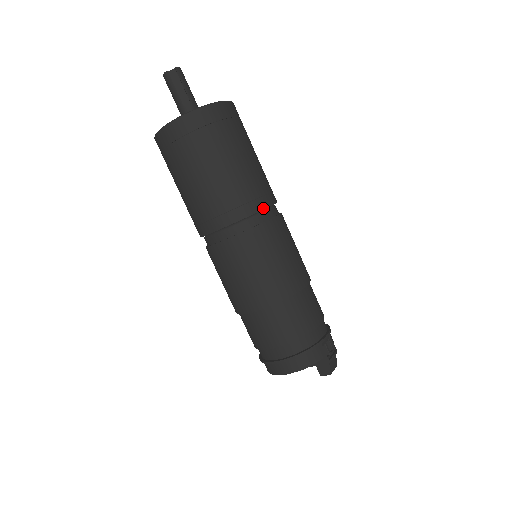
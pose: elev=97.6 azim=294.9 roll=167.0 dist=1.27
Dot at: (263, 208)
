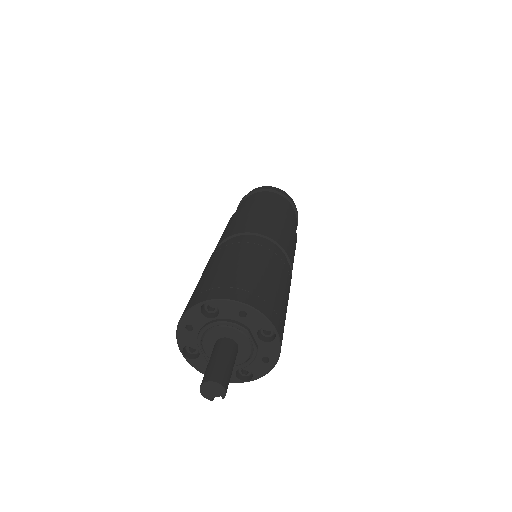
Dot at: occluded
